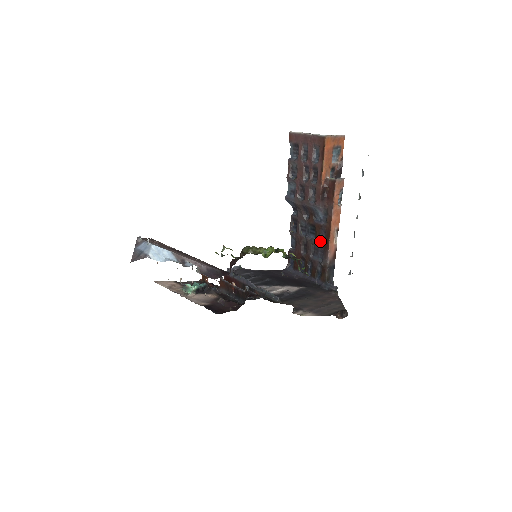
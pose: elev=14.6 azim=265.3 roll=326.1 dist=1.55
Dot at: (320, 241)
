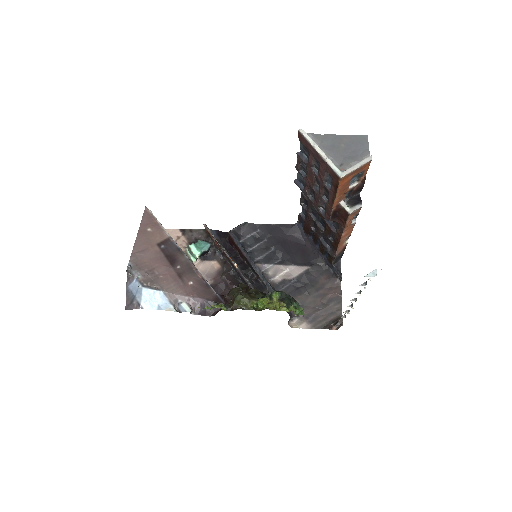
Dot at: (329, 237)
